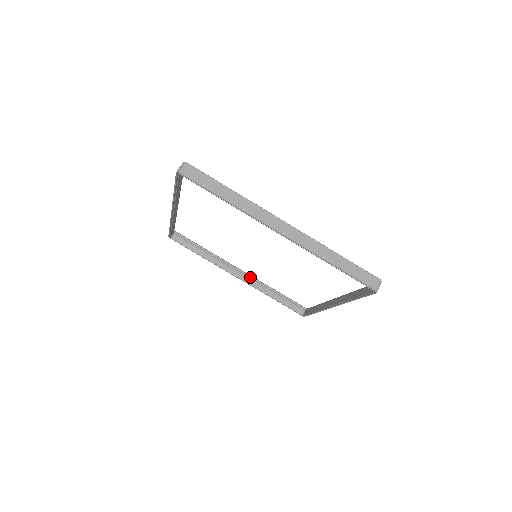
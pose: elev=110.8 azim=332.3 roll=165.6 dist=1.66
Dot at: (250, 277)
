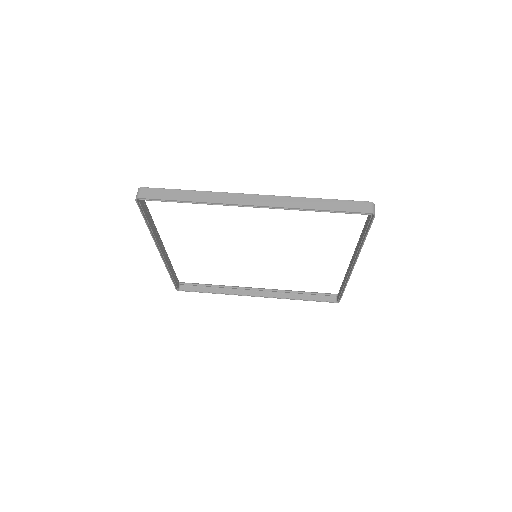
Dot at: (269, 290)
